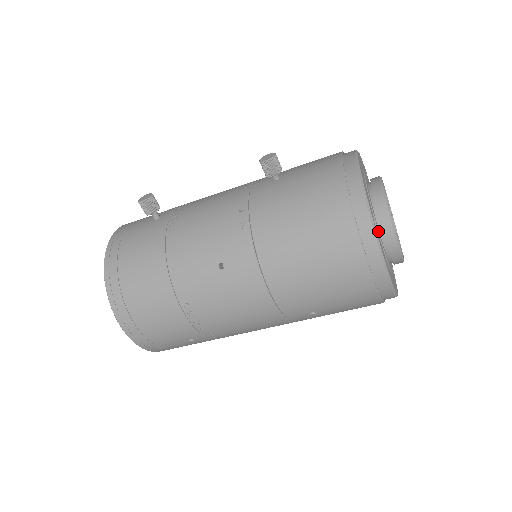
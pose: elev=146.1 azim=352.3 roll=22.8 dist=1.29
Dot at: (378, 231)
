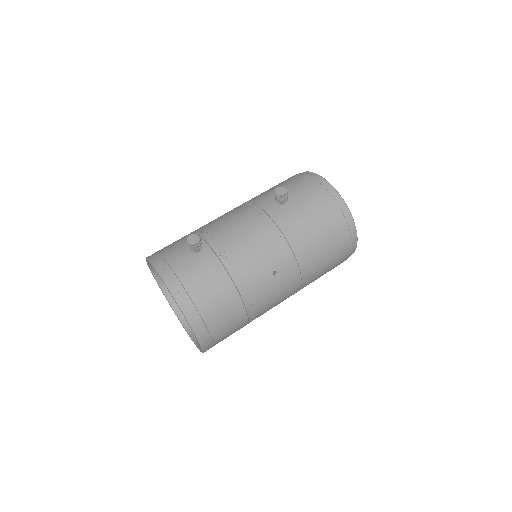
Dot at: occluded
